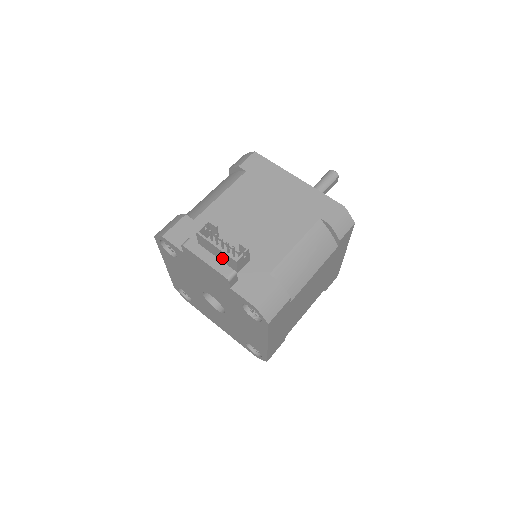
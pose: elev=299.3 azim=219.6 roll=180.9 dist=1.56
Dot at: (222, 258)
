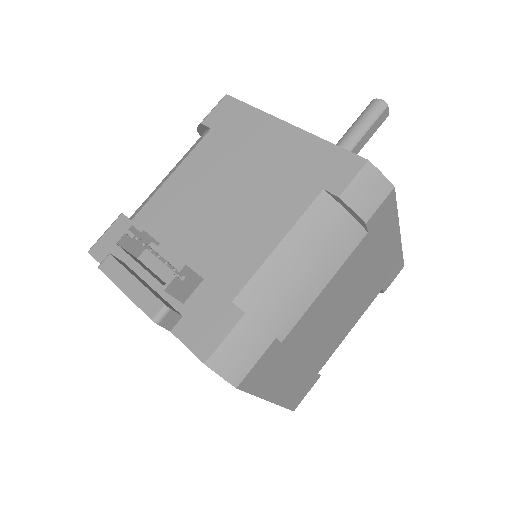
Dot at: occluded
